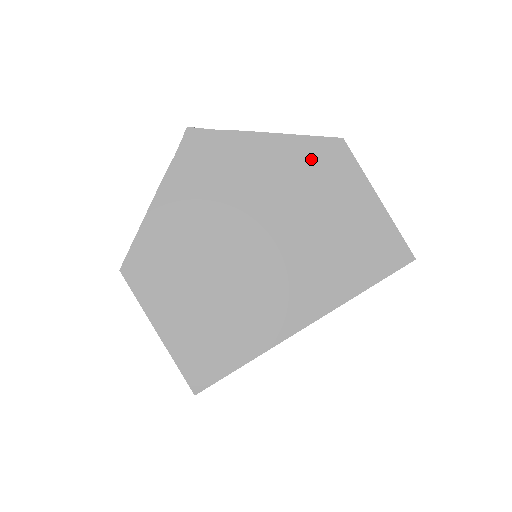
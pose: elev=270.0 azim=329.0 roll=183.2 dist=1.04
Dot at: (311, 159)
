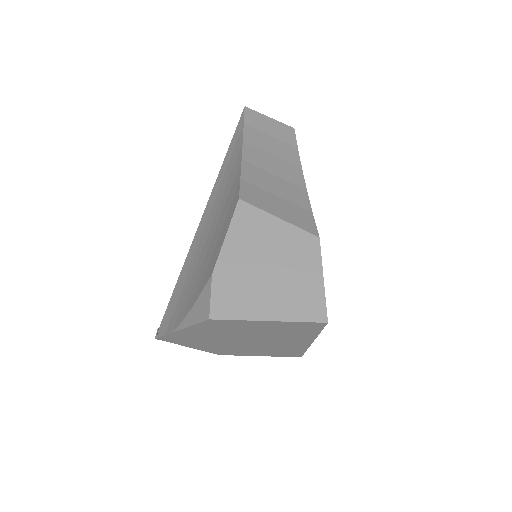
Dot at: (213, 327)
